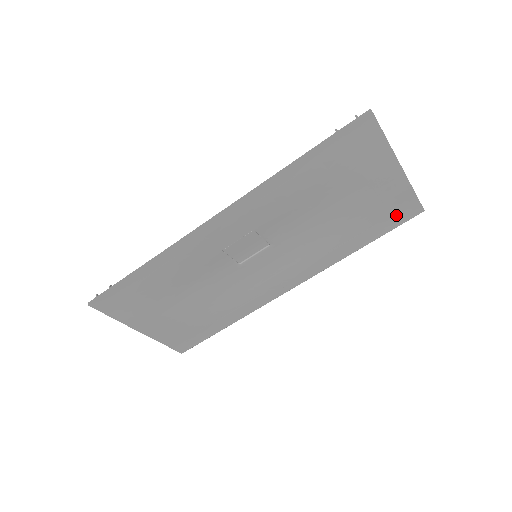
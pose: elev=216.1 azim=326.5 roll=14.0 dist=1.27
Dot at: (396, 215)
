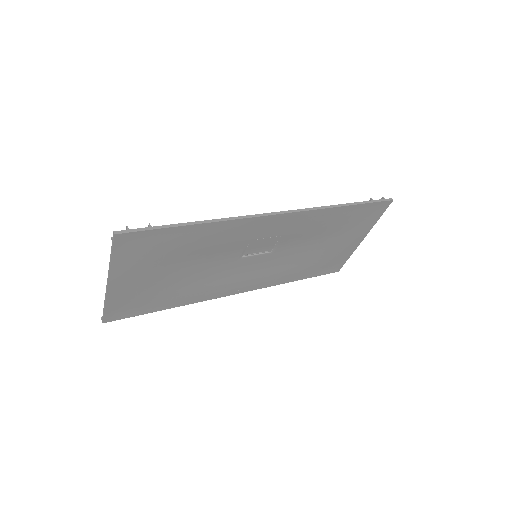
Dot at: (330, 267)
